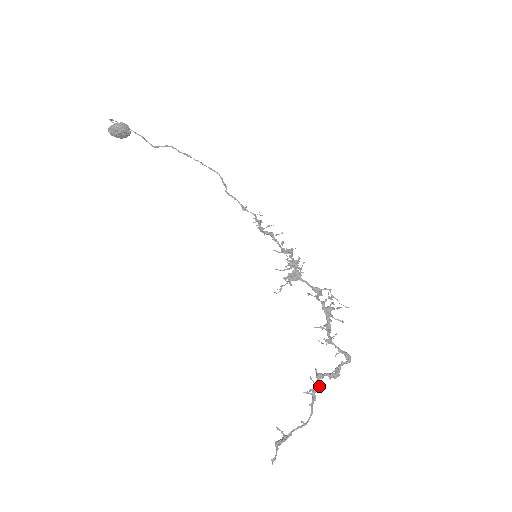
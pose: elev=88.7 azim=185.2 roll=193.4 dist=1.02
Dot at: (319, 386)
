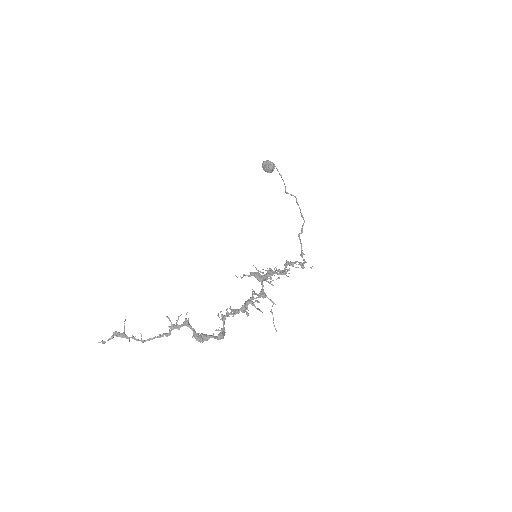
Dot at: (178, 328)
